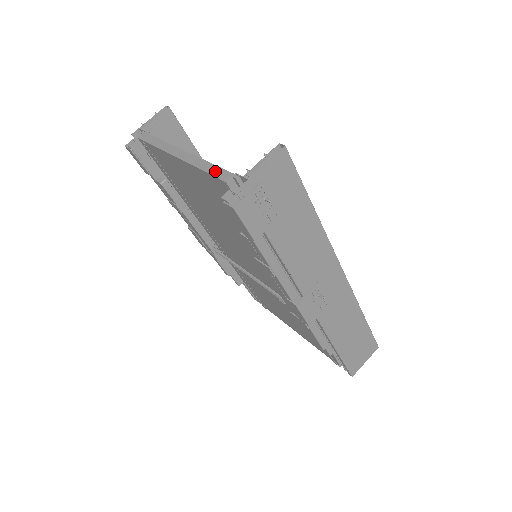
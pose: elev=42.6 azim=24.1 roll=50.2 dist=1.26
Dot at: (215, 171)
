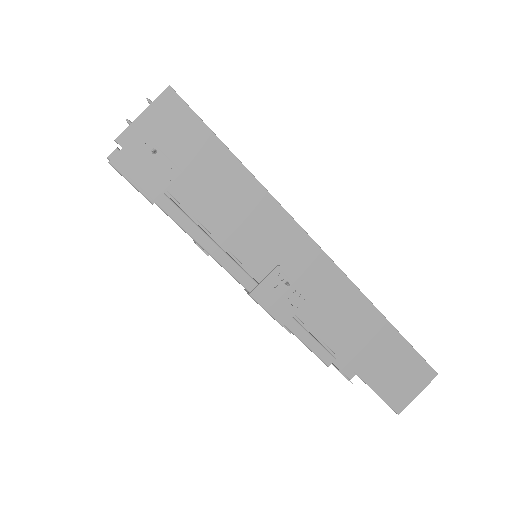
Dot at: occluded
